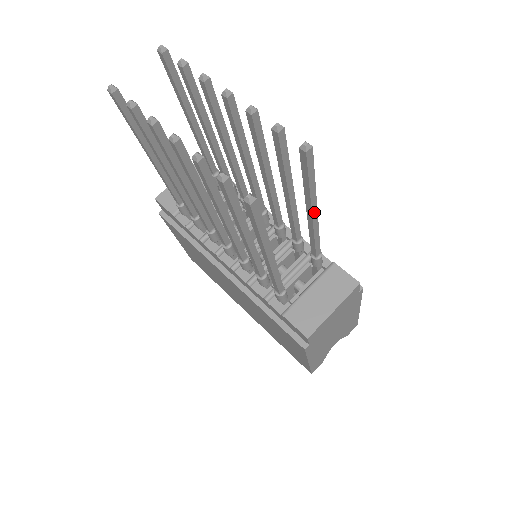
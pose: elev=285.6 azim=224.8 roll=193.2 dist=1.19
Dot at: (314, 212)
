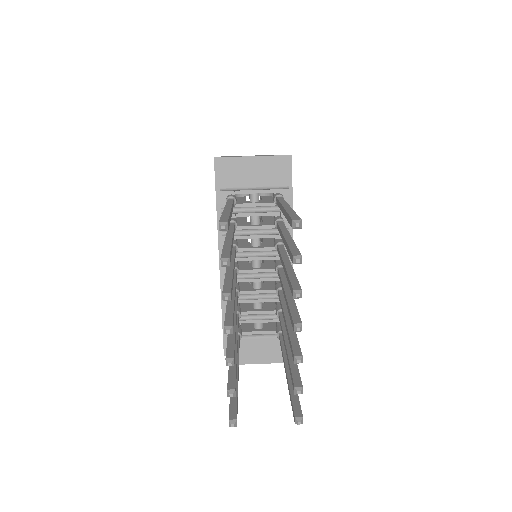
Dot at: occluded
